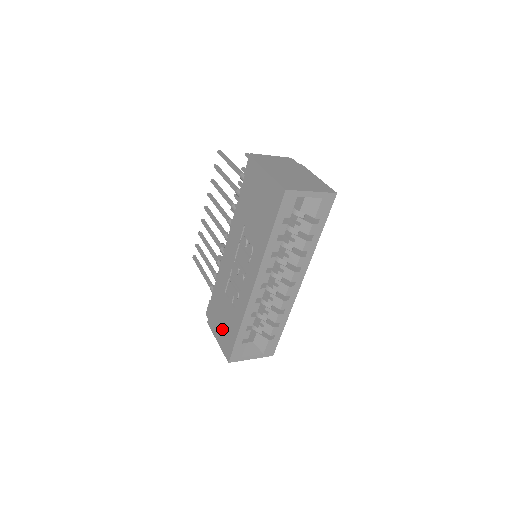
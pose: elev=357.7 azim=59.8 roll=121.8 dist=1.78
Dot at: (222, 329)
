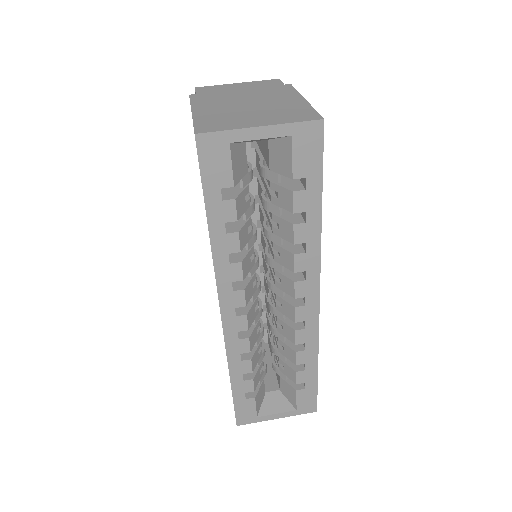
Dot at: occluded
